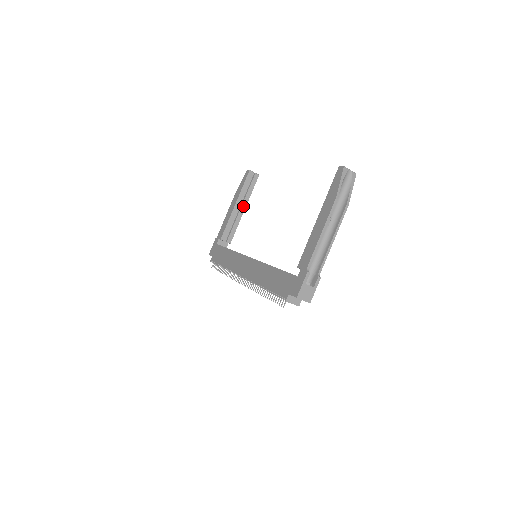
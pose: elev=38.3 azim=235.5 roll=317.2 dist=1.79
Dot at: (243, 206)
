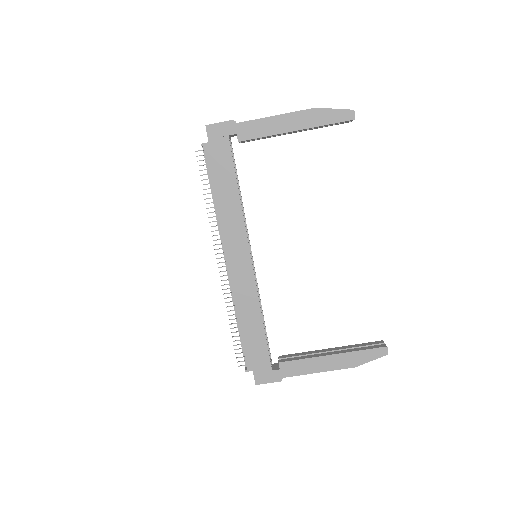
Dot at: (299, 131)
